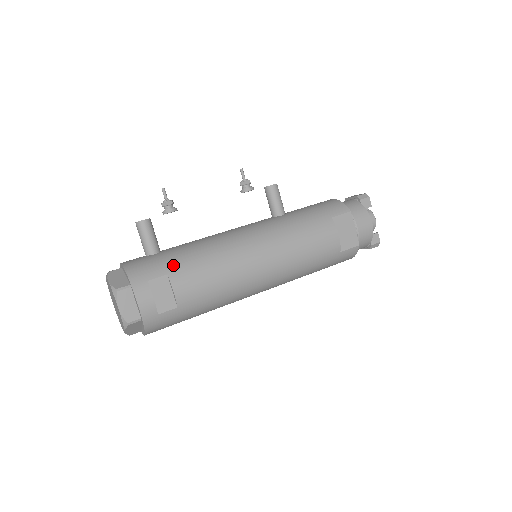
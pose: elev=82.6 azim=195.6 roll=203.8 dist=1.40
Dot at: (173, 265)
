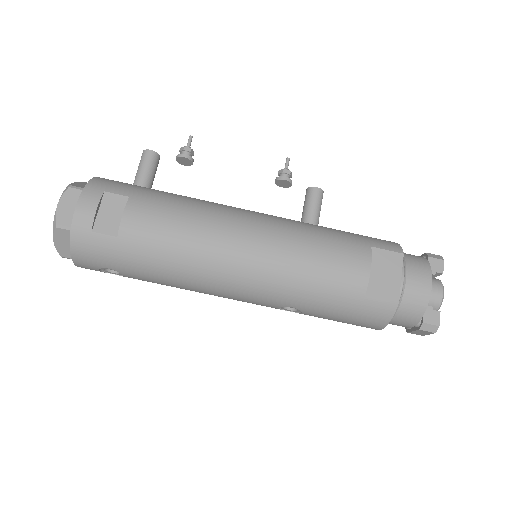
Dot at: (143, 194)
